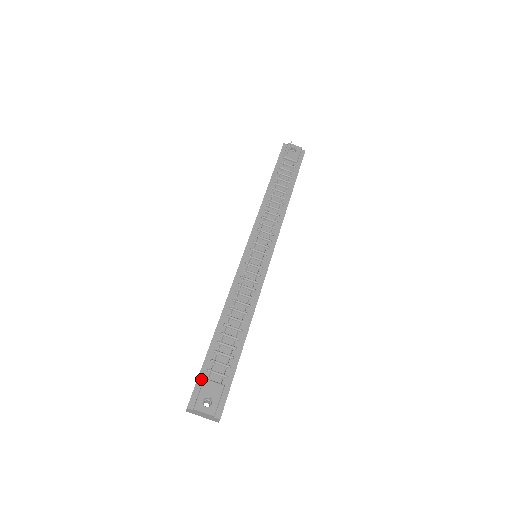
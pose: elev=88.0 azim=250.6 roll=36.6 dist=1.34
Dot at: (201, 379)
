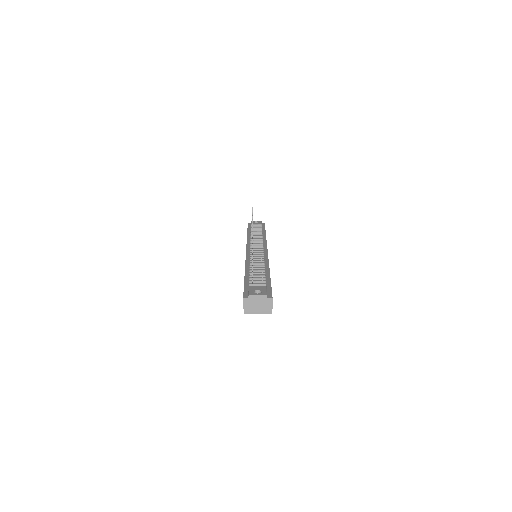
Dot at: (247, 288)
